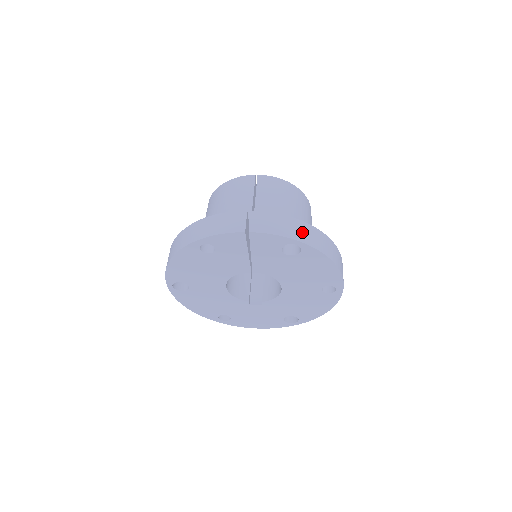
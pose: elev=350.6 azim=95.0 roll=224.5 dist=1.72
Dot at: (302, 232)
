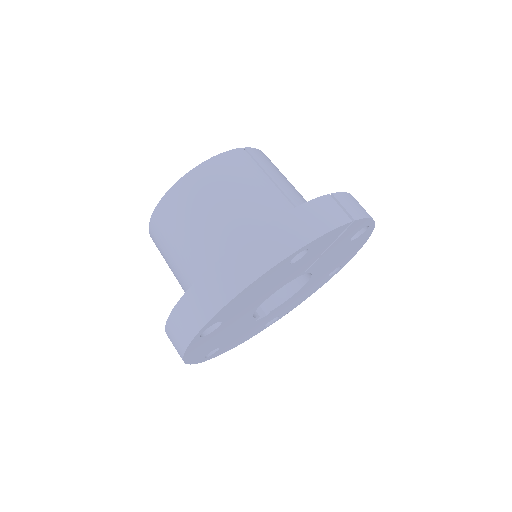
Dot at: occluded
